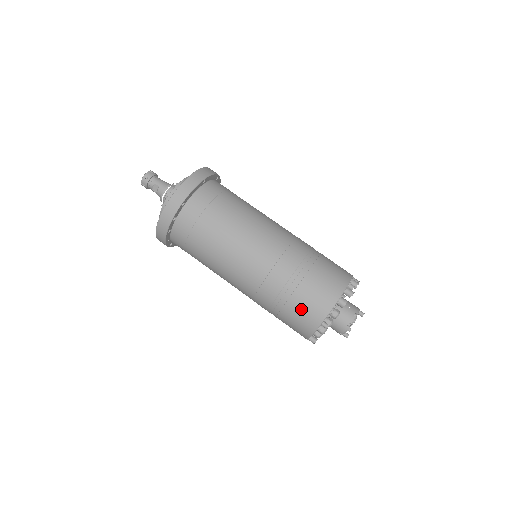
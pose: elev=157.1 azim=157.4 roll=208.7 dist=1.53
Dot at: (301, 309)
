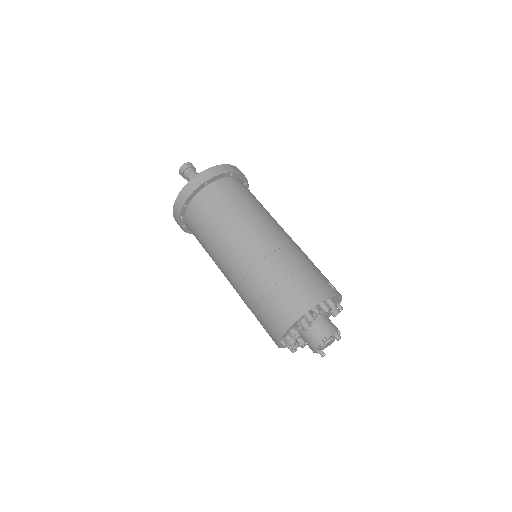
Dot at: (264, 322)
